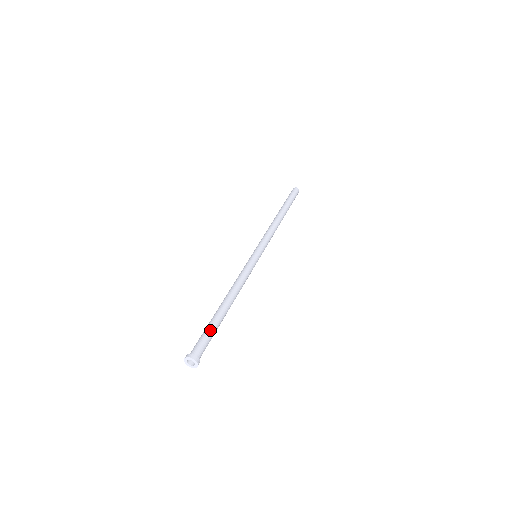
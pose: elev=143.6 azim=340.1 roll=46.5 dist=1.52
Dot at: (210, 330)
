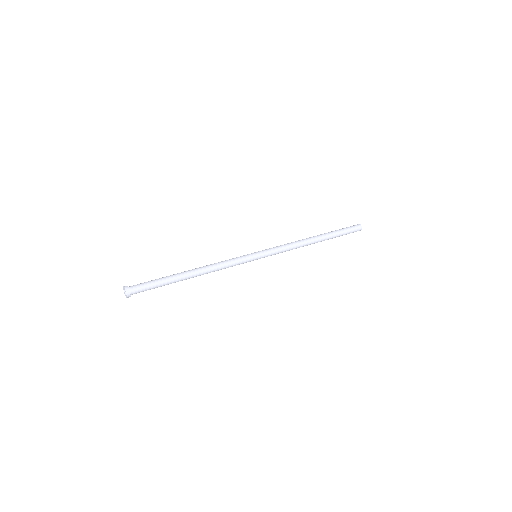
Dot at: (156, 279)
